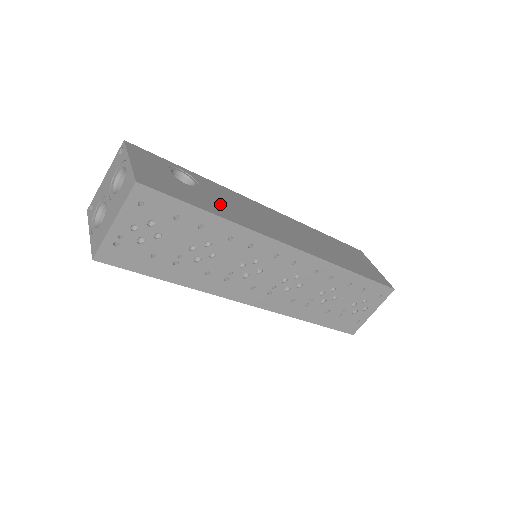
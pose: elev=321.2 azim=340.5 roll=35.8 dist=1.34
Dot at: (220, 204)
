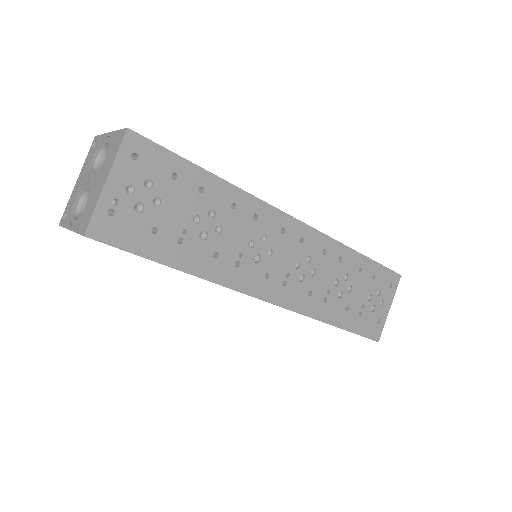
Dot at: occluded
